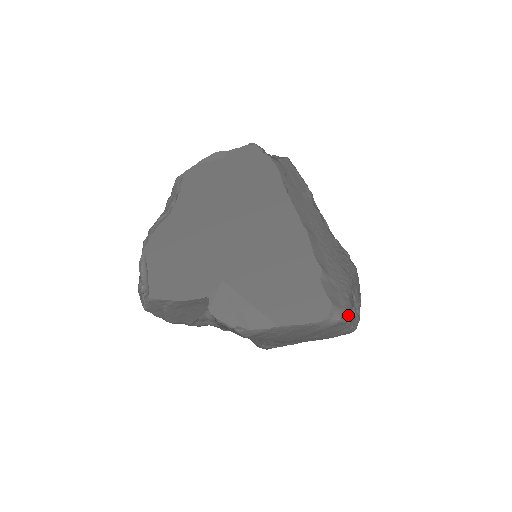
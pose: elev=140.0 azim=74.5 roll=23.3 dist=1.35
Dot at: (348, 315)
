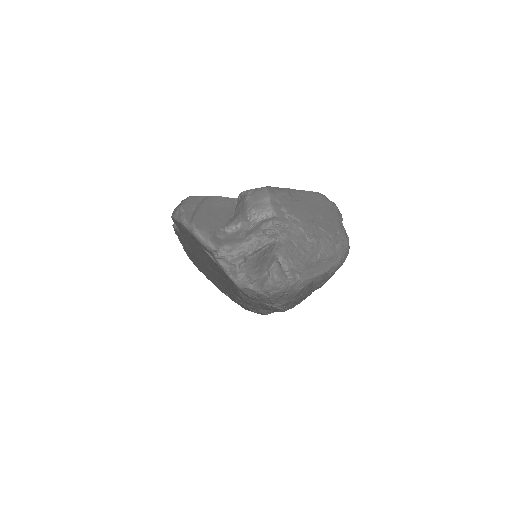
Dot at: occluded
